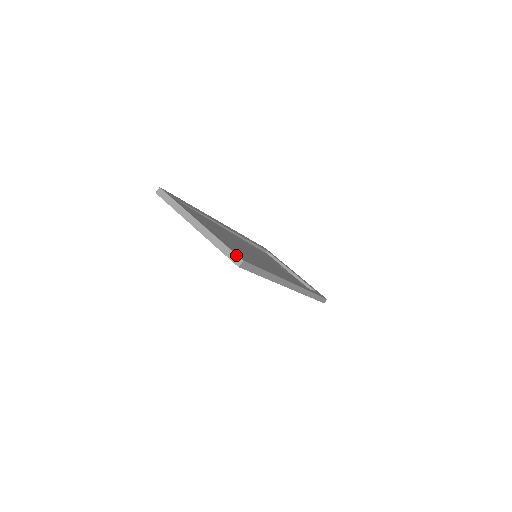
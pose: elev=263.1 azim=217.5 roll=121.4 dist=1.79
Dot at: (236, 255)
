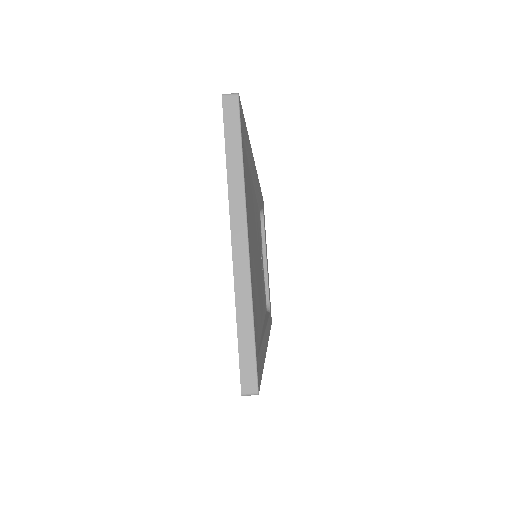
Dot at: (256, 374)
